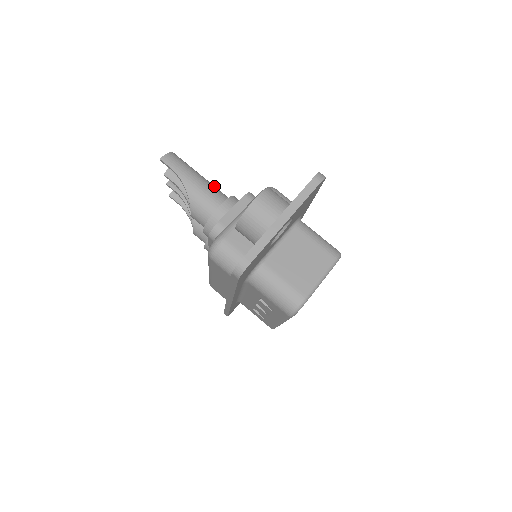
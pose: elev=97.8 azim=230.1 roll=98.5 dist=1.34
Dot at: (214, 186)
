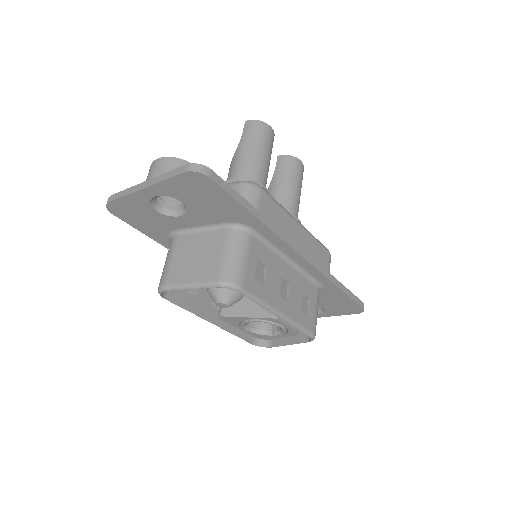
Dot at: (257, 165)
